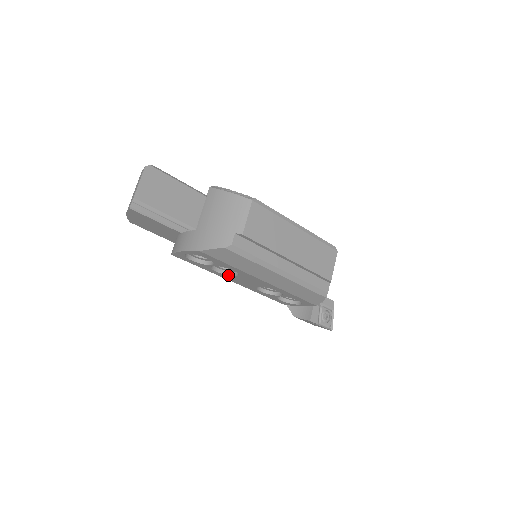
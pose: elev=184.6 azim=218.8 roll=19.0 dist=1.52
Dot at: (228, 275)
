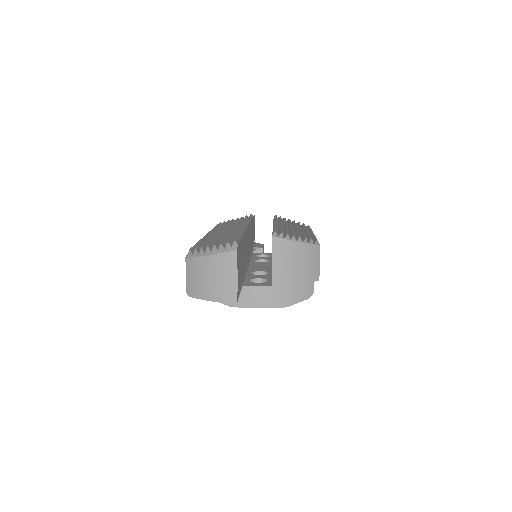
Dot at: occluded
